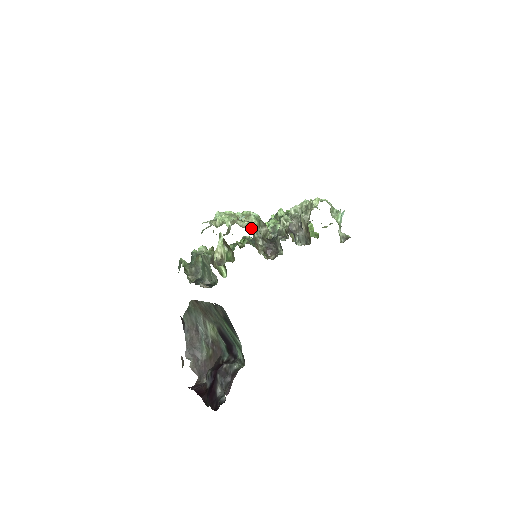
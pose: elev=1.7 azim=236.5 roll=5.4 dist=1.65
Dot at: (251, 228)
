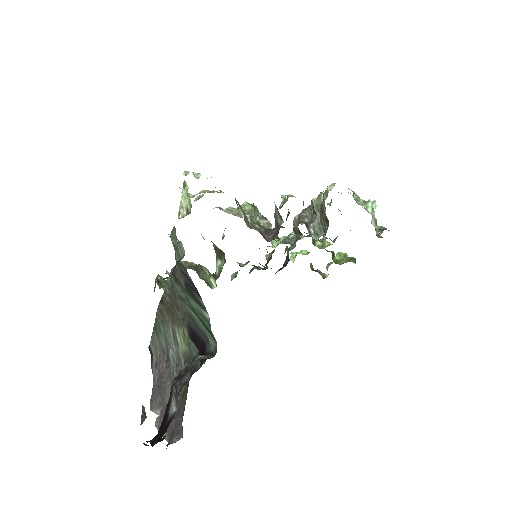
Dot at: occluded
